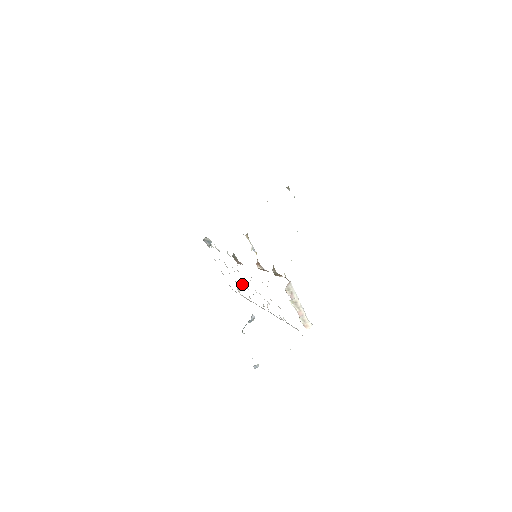
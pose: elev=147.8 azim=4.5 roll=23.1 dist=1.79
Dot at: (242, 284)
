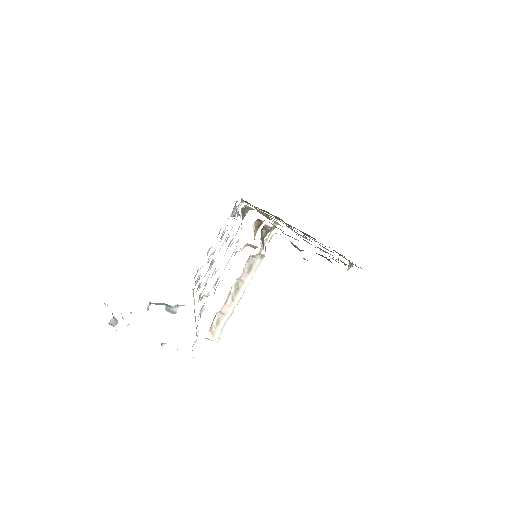
Dot at: (212, 262)
